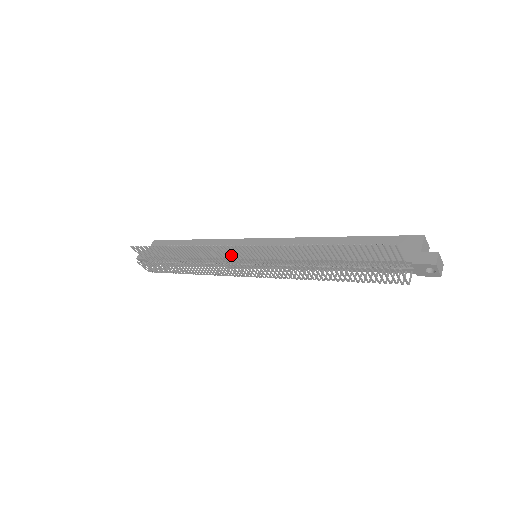
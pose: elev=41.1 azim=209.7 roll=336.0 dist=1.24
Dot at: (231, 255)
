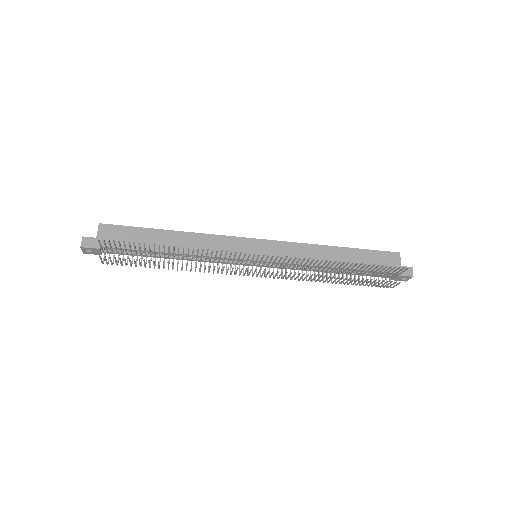
Dot at: (232, 255)
